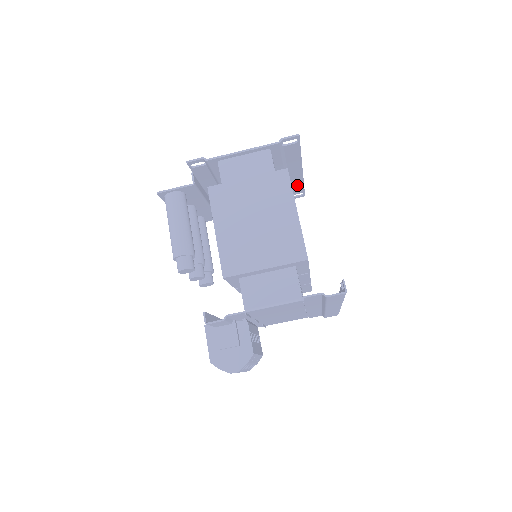
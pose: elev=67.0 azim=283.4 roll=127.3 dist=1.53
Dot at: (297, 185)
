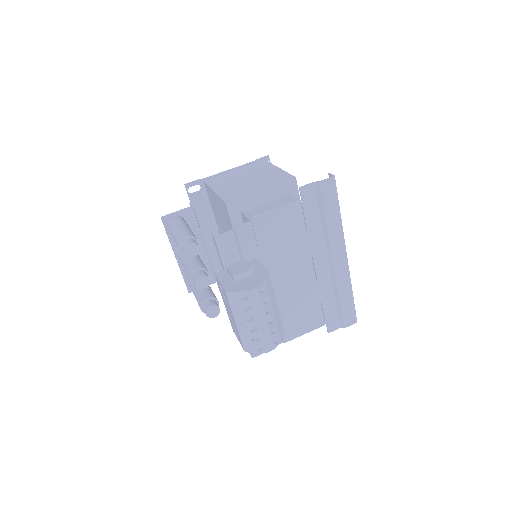
Dot at: occluded
